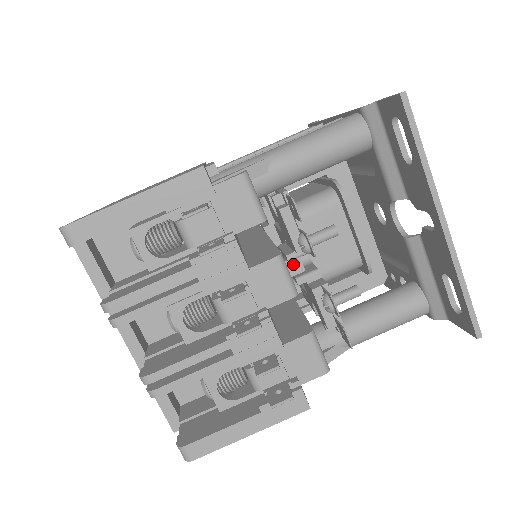
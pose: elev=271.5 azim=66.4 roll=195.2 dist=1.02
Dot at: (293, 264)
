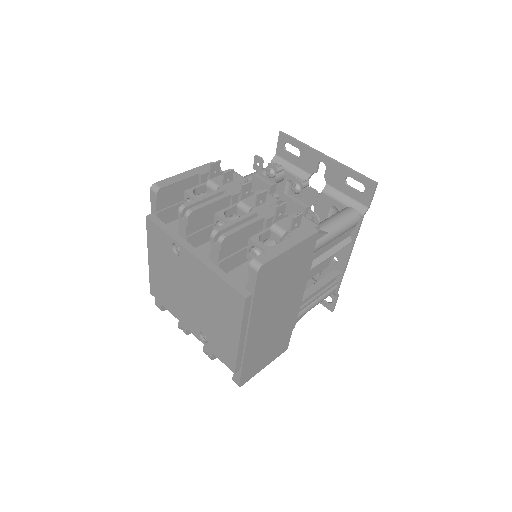
Dot at: occluded
